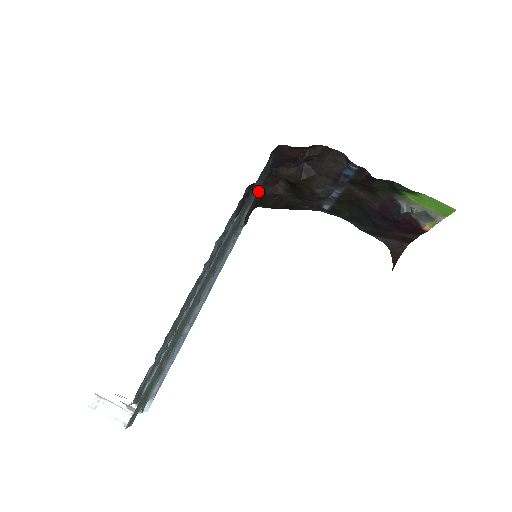
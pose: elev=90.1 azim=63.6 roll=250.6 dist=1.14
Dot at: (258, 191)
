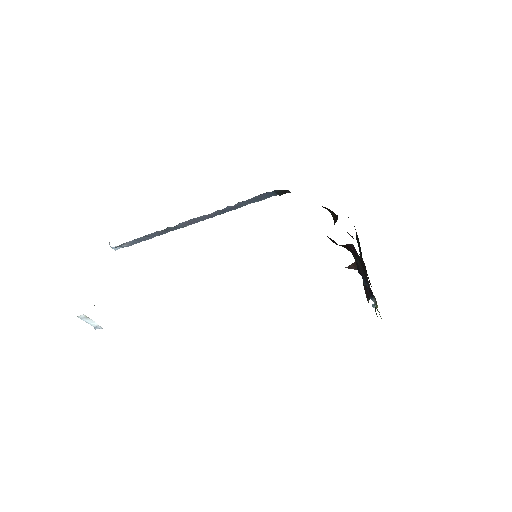
Dot at: occluded
